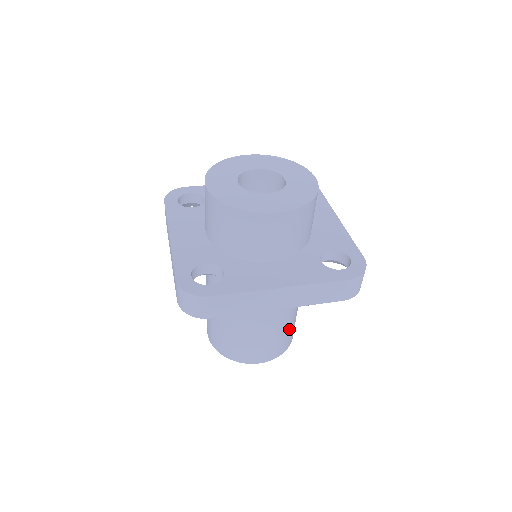
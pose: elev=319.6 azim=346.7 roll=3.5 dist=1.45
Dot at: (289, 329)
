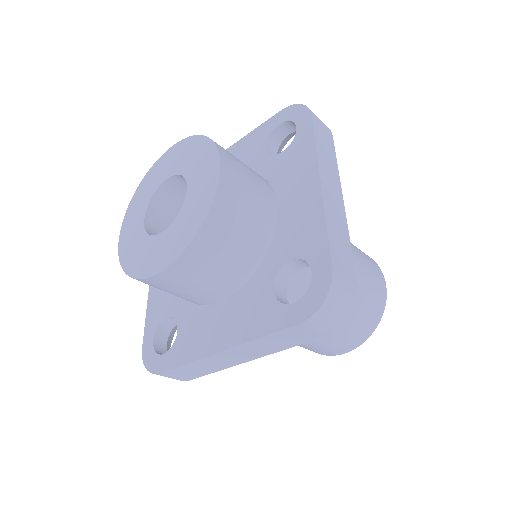
Dot at: (351, 318)
